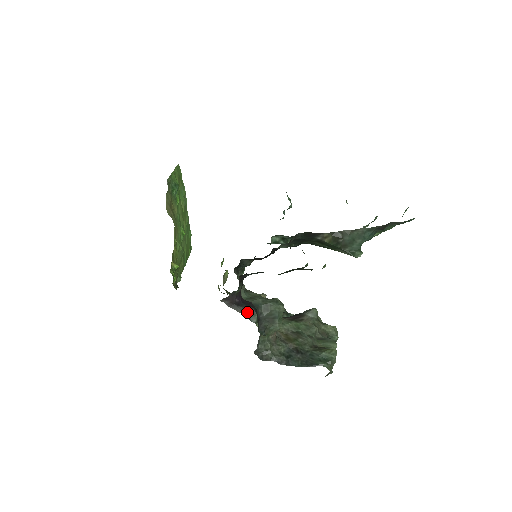
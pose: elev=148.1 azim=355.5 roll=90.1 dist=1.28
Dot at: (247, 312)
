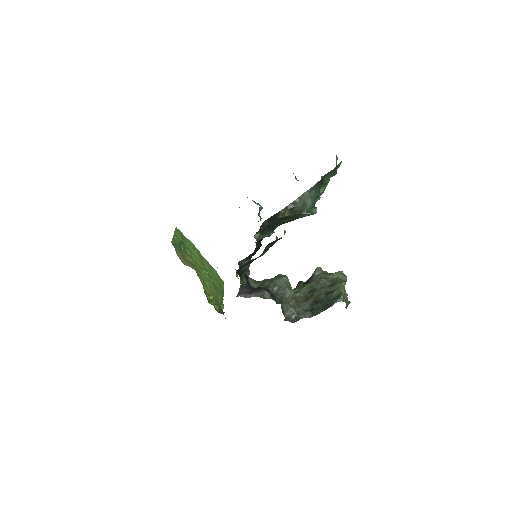
Dot at: (260, 294)
